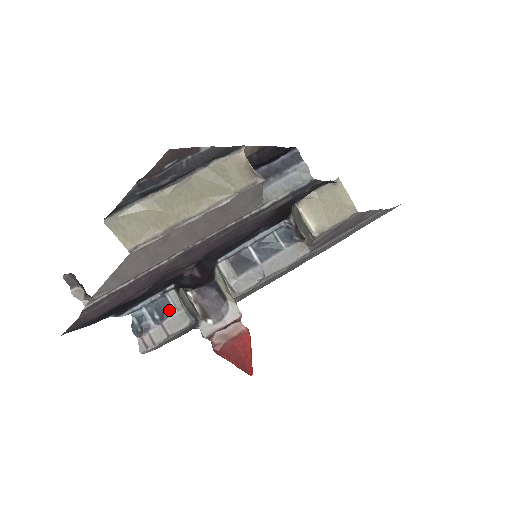
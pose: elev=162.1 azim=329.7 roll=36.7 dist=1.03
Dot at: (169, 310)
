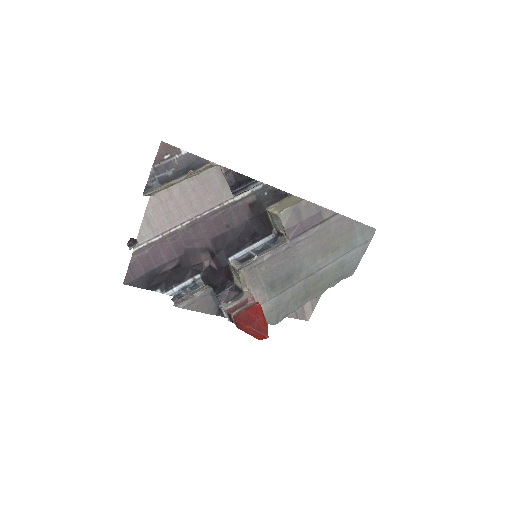
Dot at: (196, 286)
